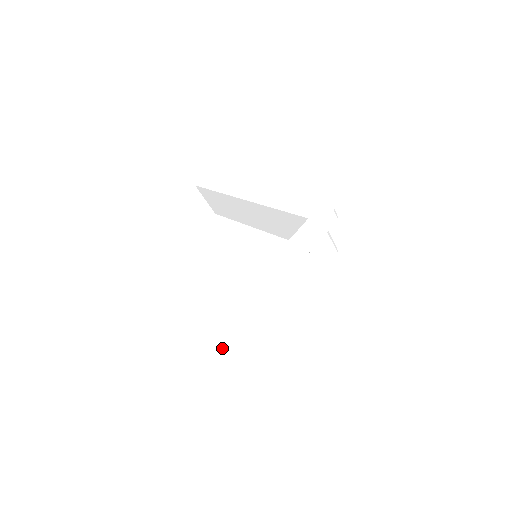
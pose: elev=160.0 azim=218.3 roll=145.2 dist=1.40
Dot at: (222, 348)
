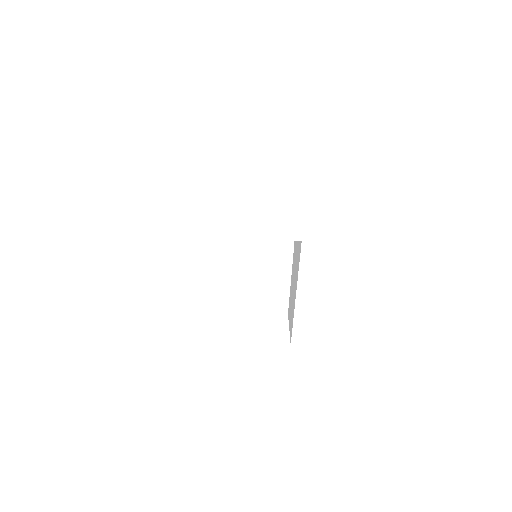
Dot at: occluded
